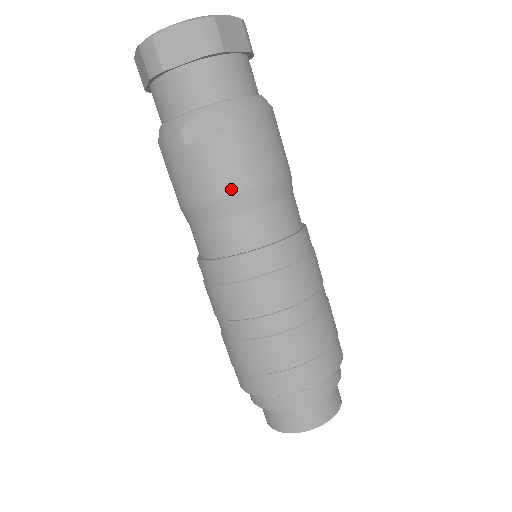
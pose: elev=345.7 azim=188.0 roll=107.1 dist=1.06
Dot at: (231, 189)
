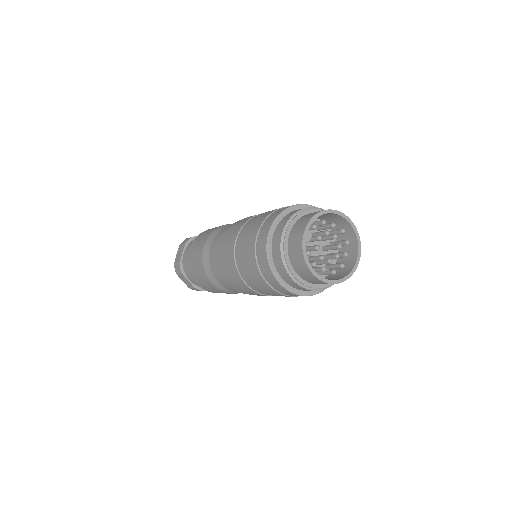
Dot at: (204, 243)
